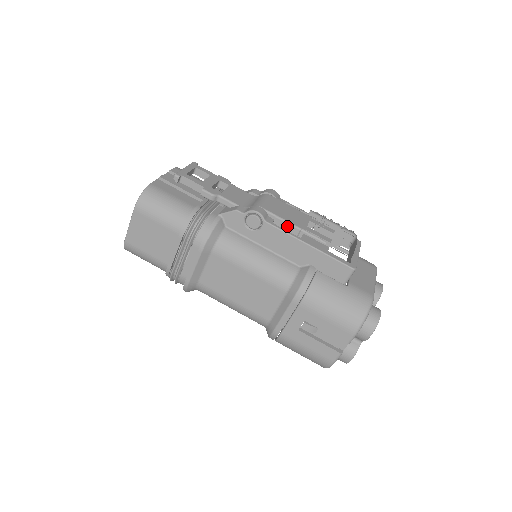
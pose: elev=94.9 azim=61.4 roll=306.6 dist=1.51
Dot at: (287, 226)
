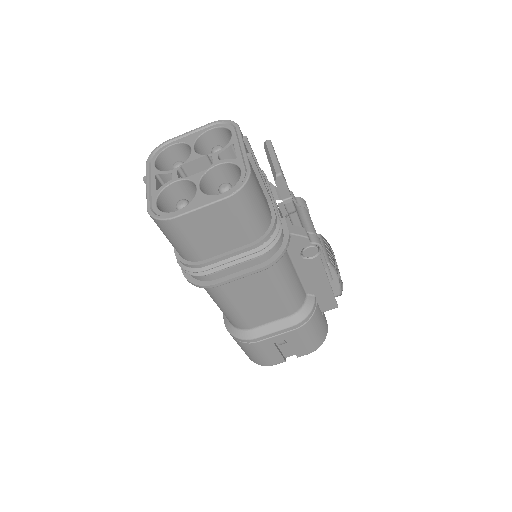
Dot at: (321, 258)
